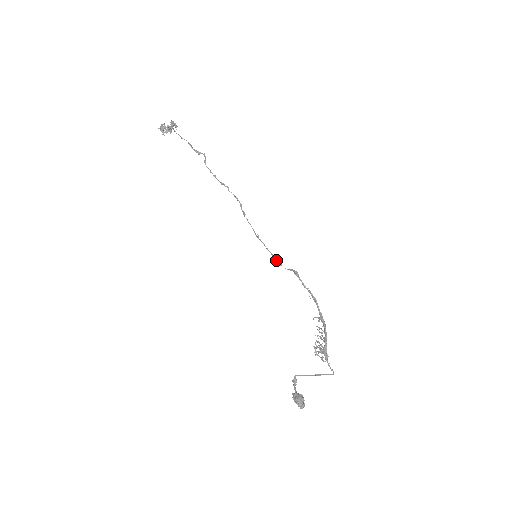
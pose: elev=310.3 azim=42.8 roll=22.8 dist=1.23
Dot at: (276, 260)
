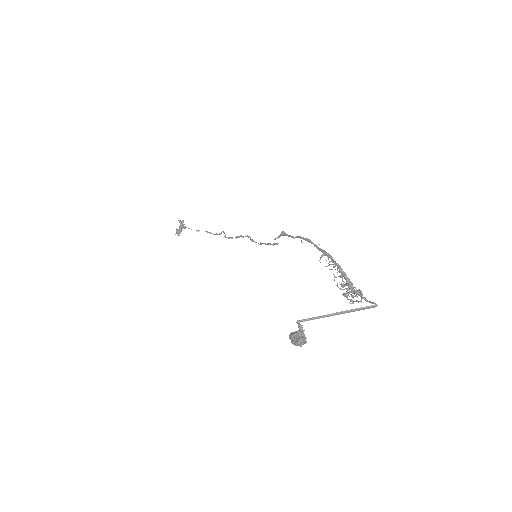
Dot at: occluded
